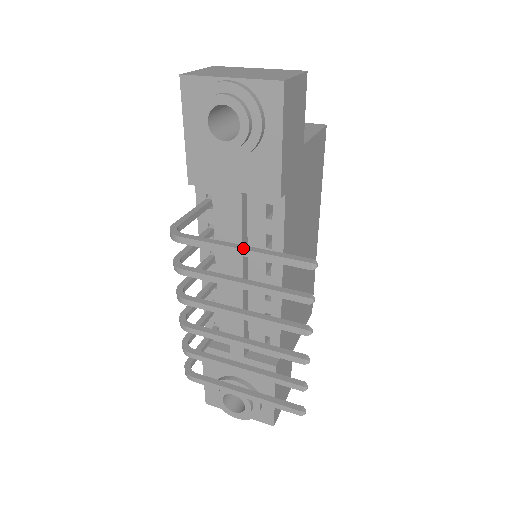
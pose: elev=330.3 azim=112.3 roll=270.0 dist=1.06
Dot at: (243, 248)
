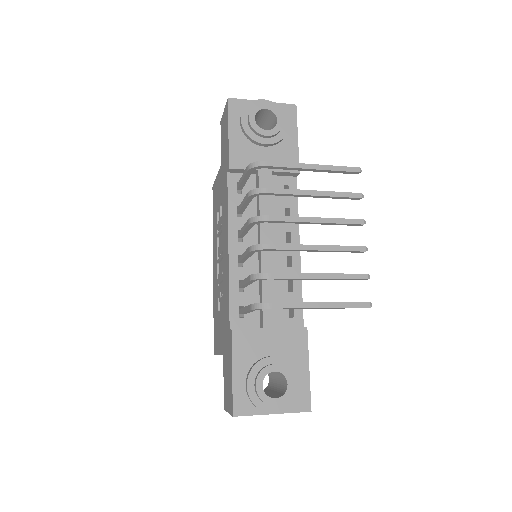
Dot at: (314, 164)
